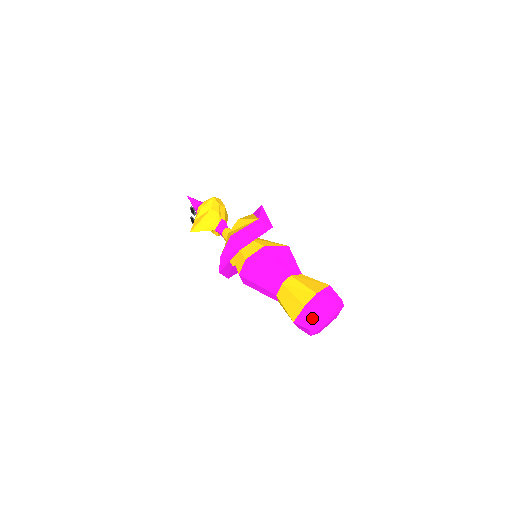
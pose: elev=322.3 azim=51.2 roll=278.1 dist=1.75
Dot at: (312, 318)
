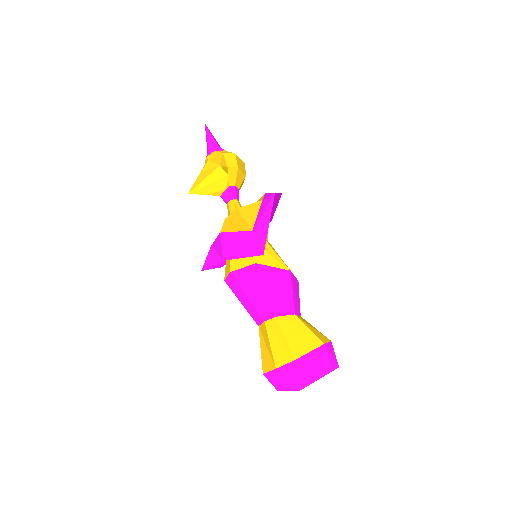
Dot at: (281, 386)
